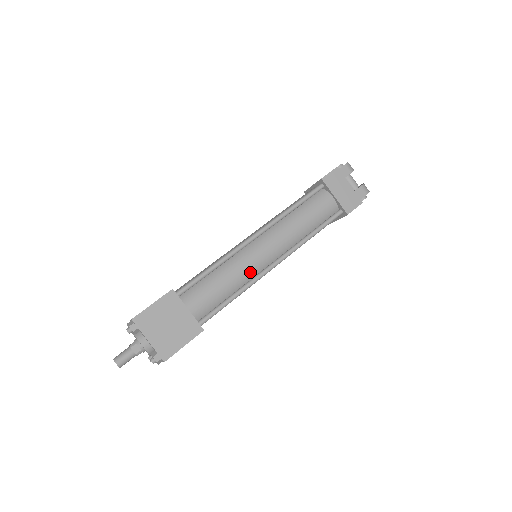
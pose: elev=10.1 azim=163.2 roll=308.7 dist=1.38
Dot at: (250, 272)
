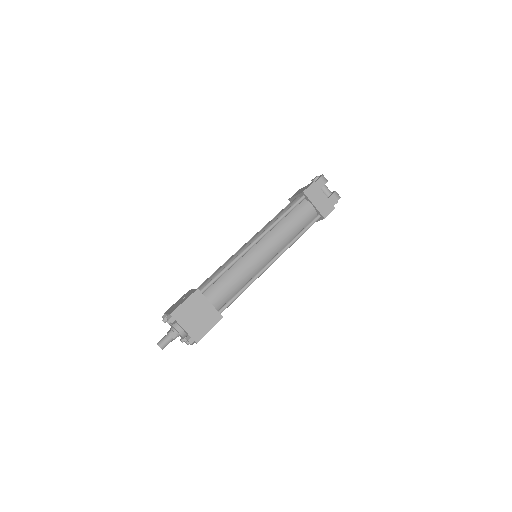
Dot at: (253, 270)
